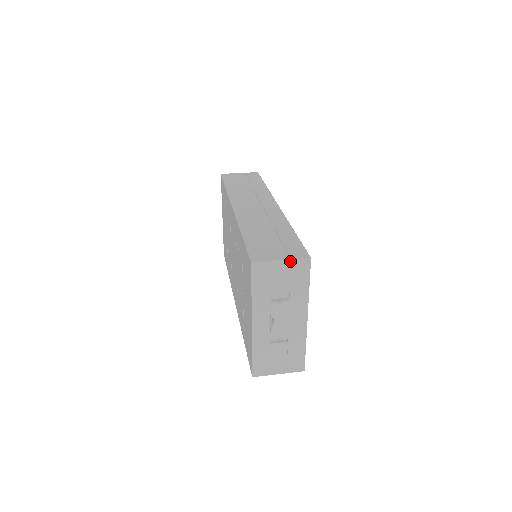
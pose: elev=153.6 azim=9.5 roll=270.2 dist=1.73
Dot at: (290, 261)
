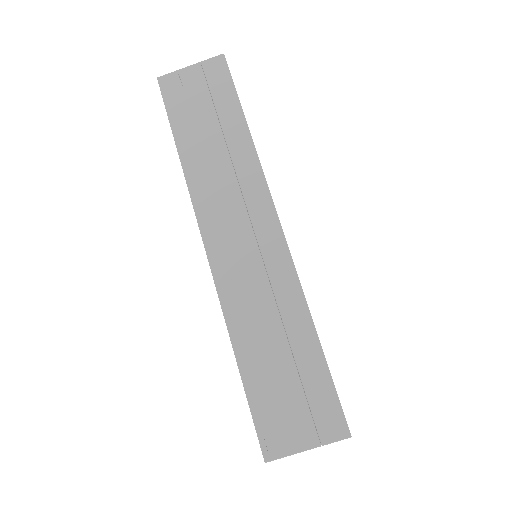
Dot at: (320, 445)
